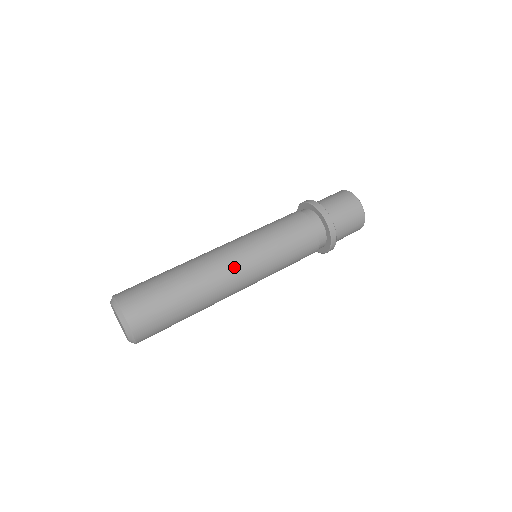
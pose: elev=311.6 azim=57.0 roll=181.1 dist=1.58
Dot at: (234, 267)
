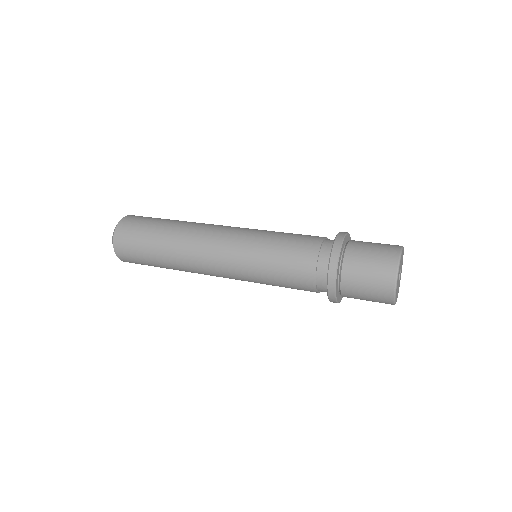
Dot at: (216, 234)
